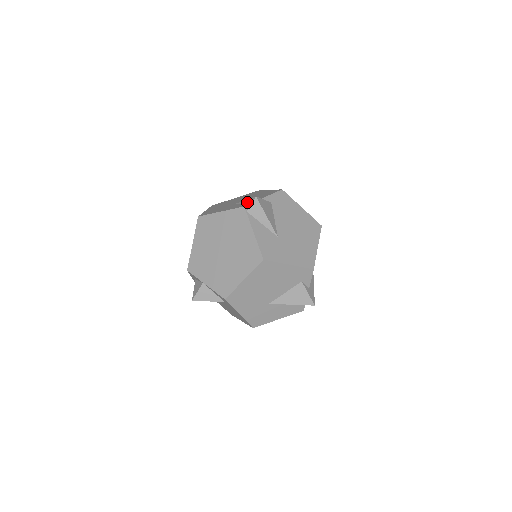
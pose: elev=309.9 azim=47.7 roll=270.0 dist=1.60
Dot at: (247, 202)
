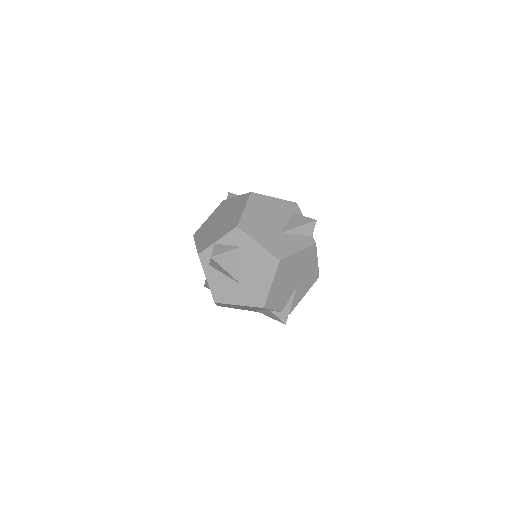
Dot at: occluded
